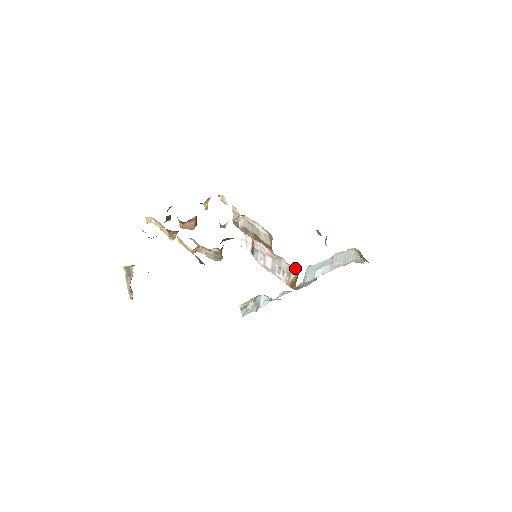
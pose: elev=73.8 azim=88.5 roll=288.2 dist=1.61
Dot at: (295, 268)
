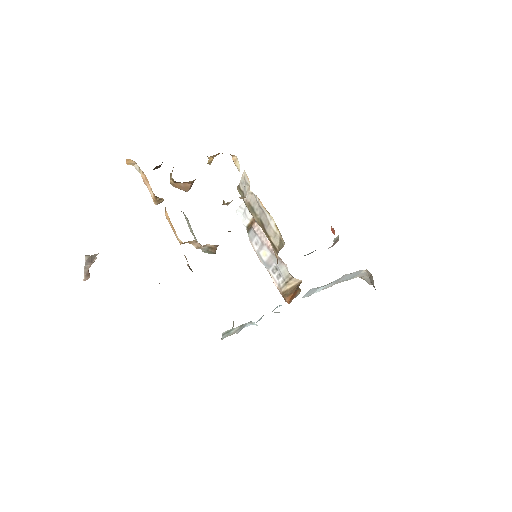
Dot at: (297, 285)
